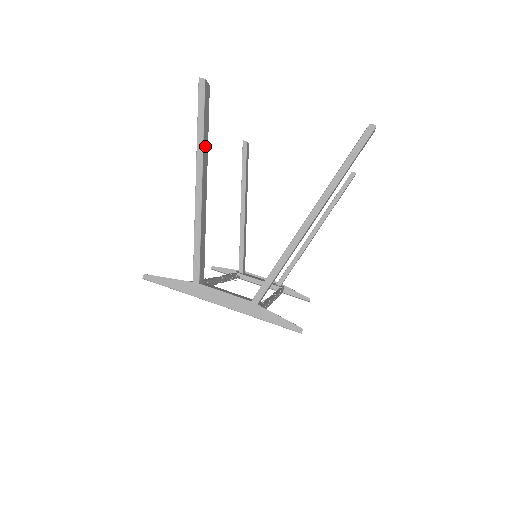
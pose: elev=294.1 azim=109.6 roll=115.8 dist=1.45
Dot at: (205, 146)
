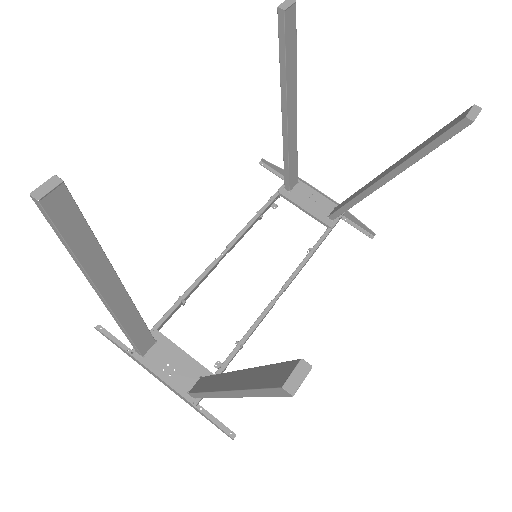
Dot at: (91, 260)
